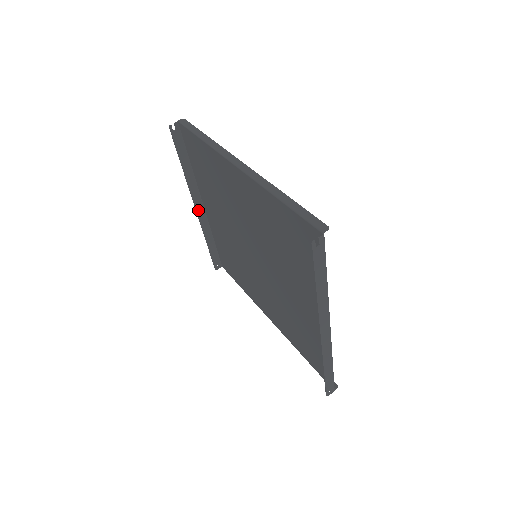
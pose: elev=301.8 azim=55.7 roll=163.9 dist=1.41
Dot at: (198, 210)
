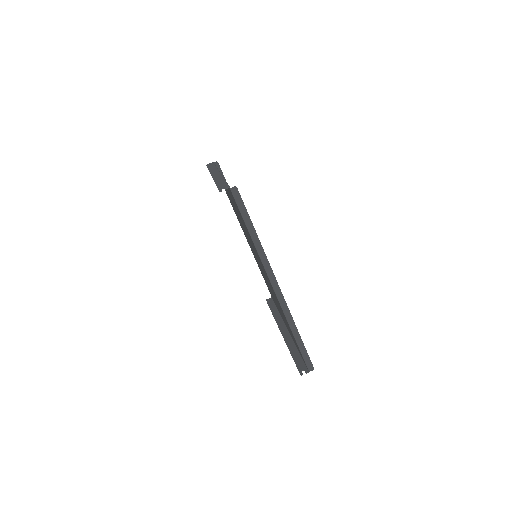
Dot at: occluded
